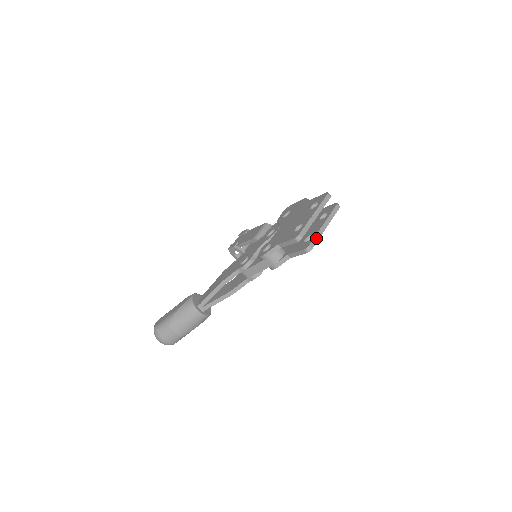
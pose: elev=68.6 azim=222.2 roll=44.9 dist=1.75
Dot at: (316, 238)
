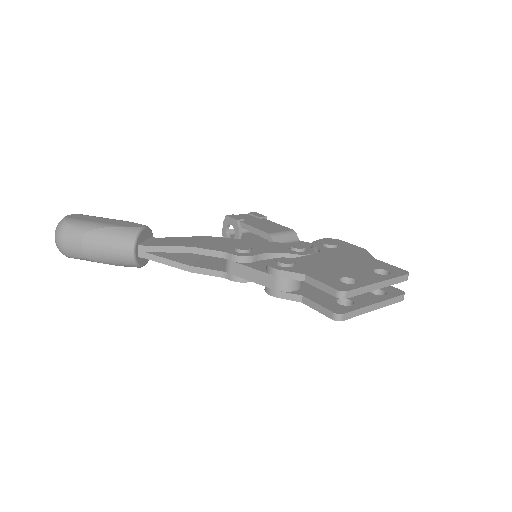
Dot at: (357, 312)
